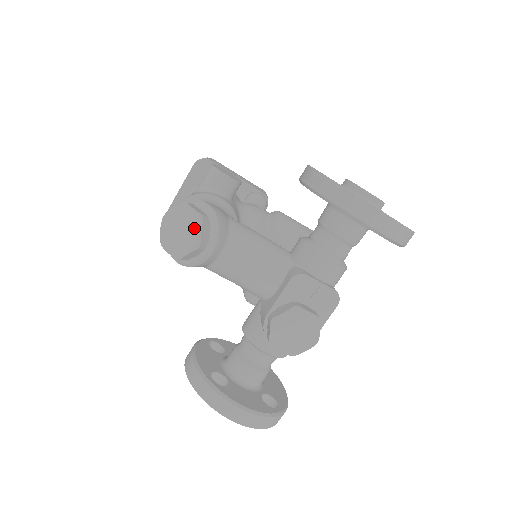
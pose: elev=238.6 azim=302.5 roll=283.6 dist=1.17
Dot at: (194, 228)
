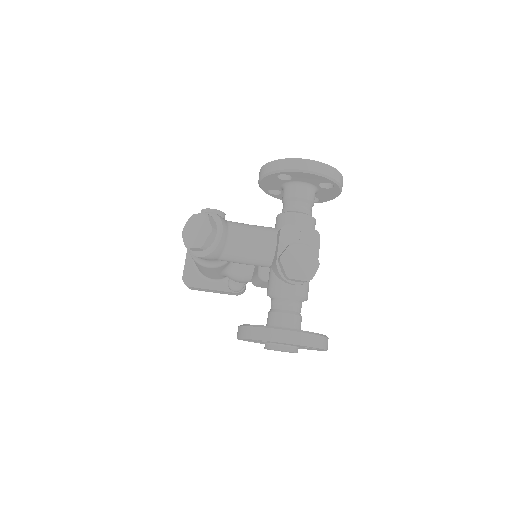
Dot at: (204, 222)
